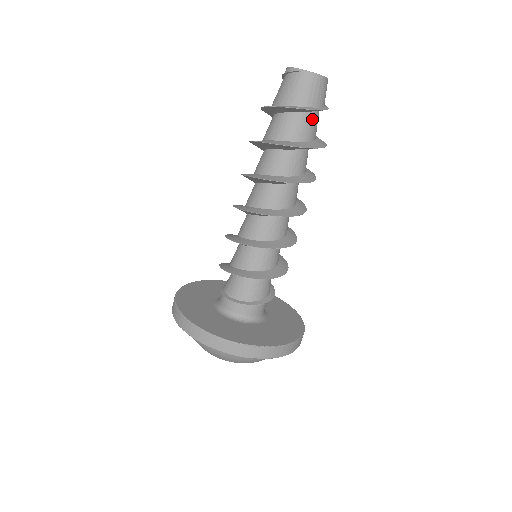
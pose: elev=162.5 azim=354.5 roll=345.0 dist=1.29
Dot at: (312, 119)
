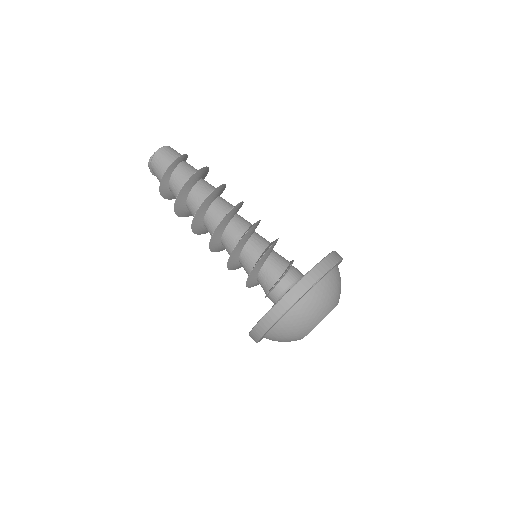
Dot at: (185, 165)
